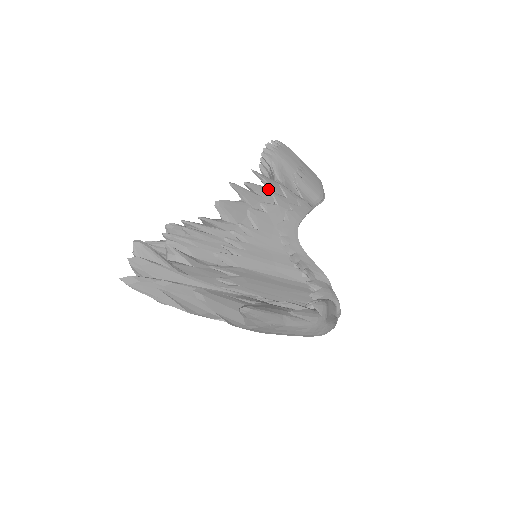
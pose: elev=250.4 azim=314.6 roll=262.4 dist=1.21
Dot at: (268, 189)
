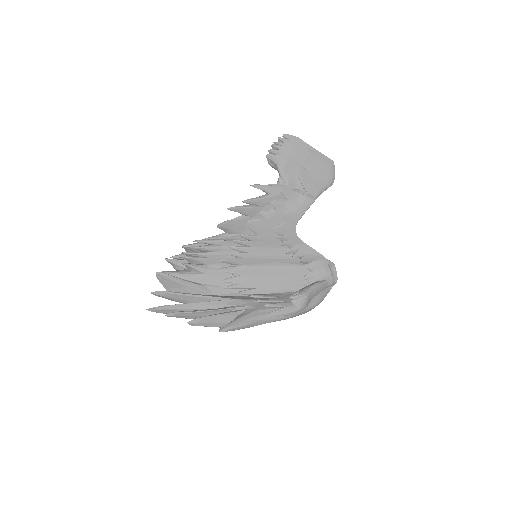
Dot at: (267, 198)
